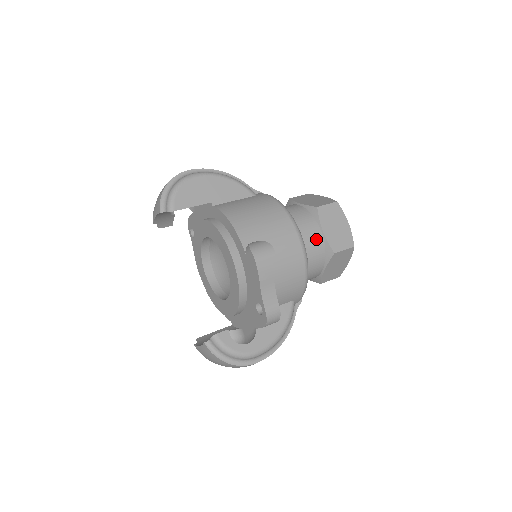
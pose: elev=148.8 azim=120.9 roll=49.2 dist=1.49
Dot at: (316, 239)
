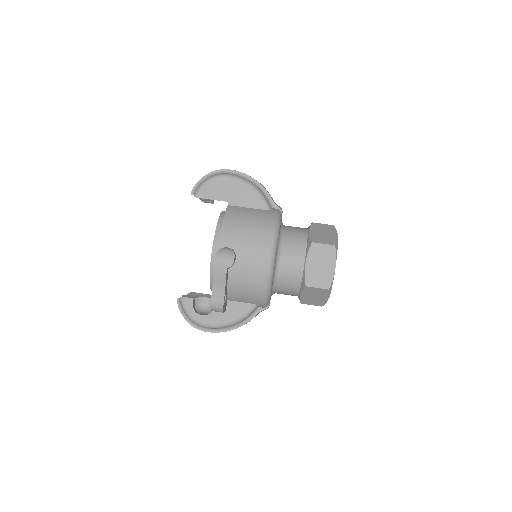
Dot at: (296, 267)
